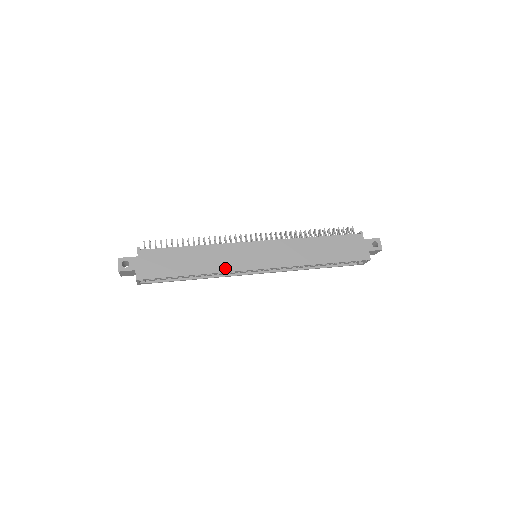
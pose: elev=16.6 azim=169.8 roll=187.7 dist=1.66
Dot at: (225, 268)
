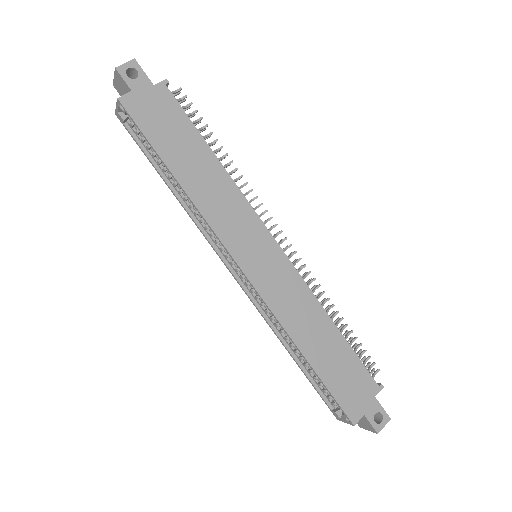
Dot at: (212, 218)
